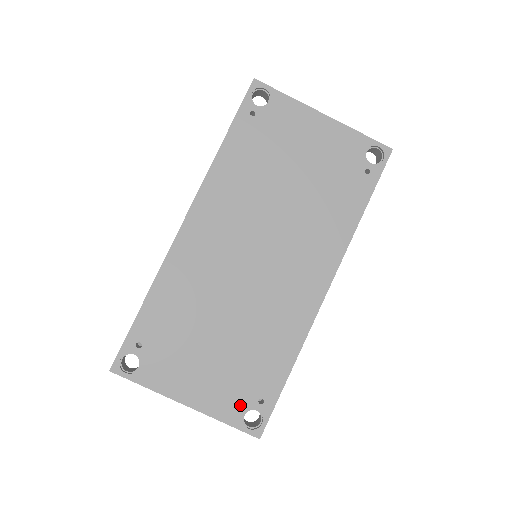
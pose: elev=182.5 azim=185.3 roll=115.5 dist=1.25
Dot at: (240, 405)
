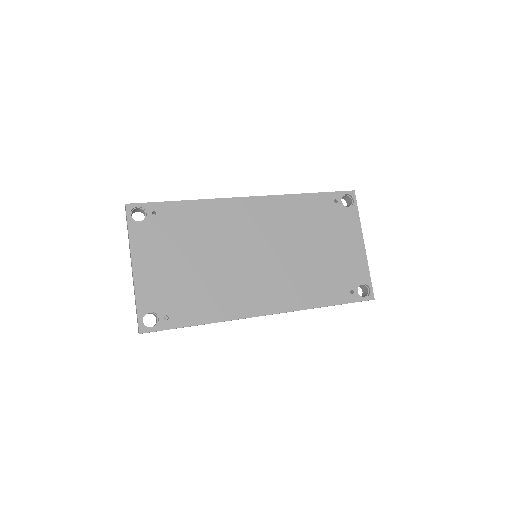
Dot at: (155, 305)
